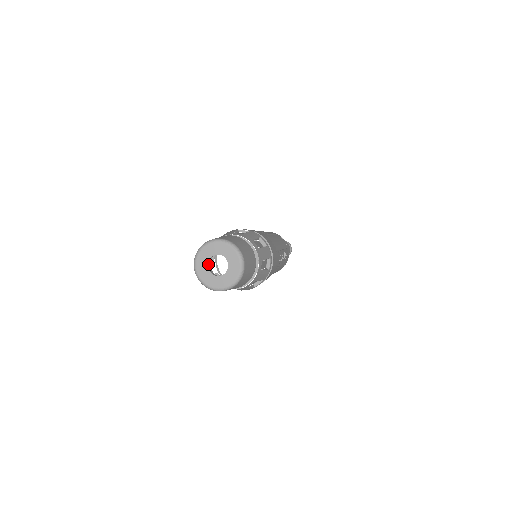
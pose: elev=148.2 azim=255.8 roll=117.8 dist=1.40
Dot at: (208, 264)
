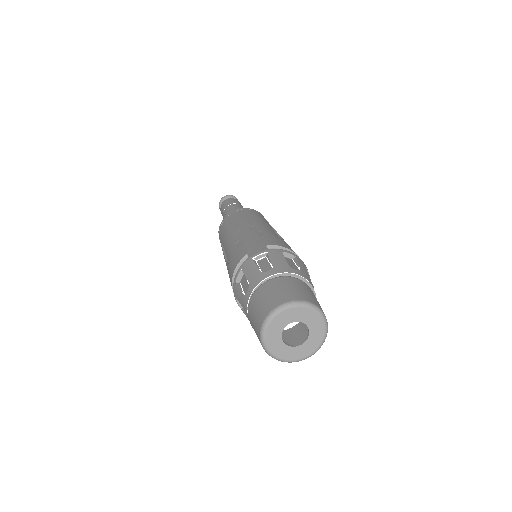
Dot at: (281, 339)
